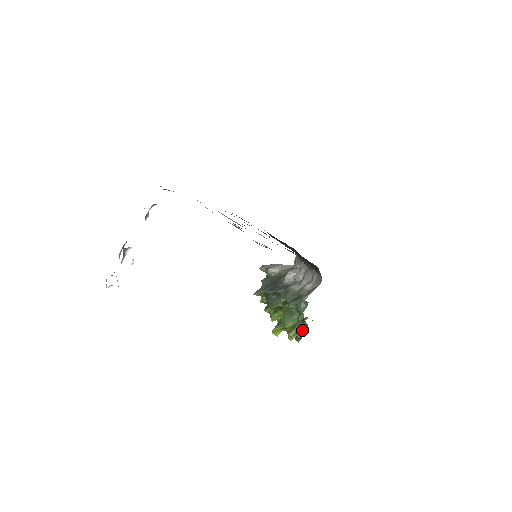
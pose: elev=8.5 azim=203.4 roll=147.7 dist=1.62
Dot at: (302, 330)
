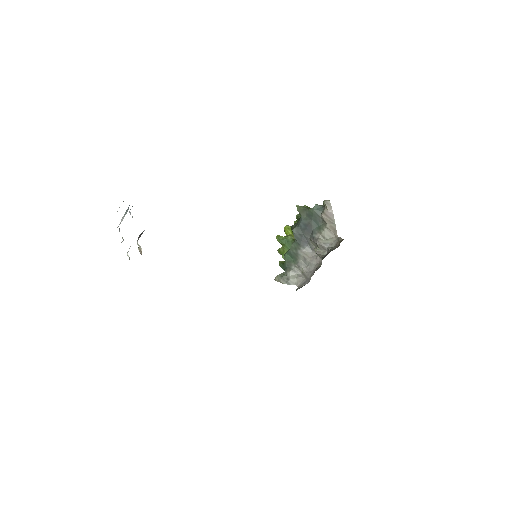
Dot at: occluded
